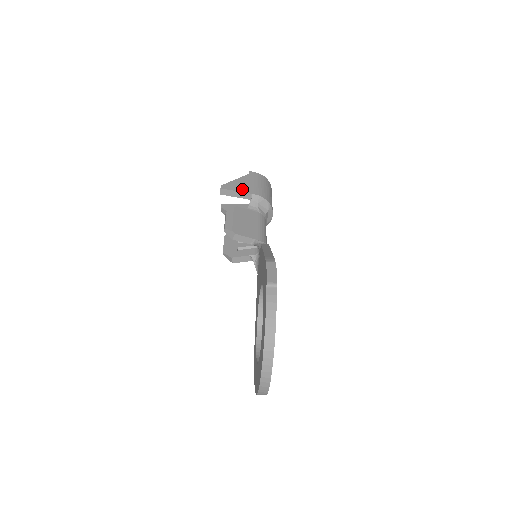
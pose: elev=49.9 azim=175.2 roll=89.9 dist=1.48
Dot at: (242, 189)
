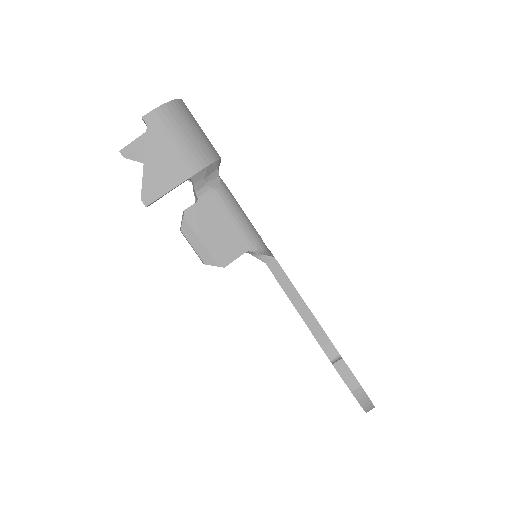
Dot at: (170, 180)
